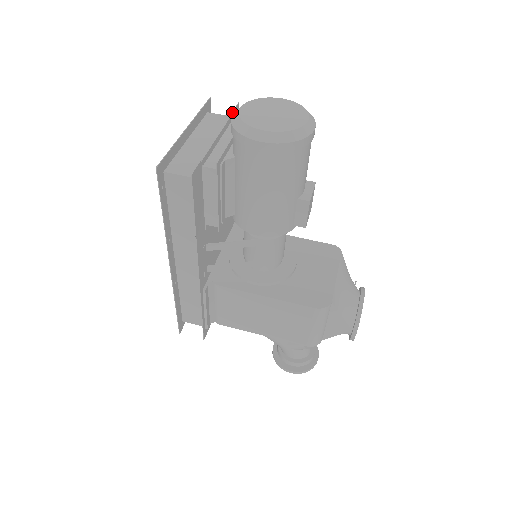
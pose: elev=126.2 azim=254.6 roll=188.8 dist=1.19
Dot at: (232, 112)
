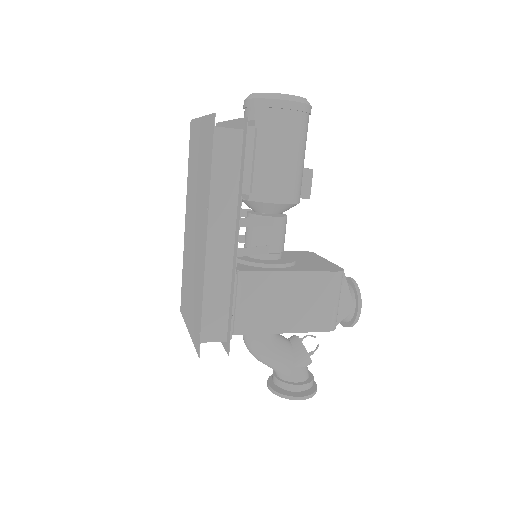
Dot at: (221, 122)
